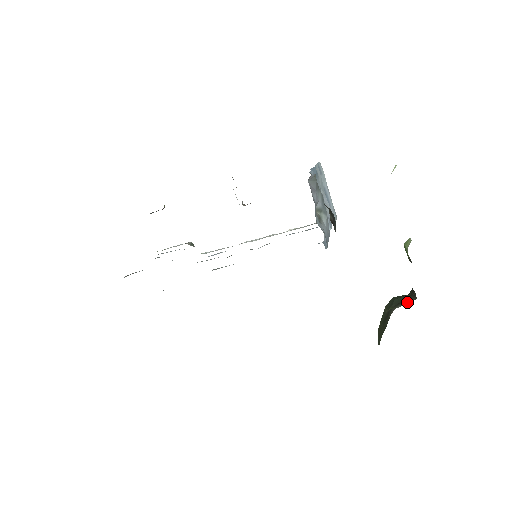
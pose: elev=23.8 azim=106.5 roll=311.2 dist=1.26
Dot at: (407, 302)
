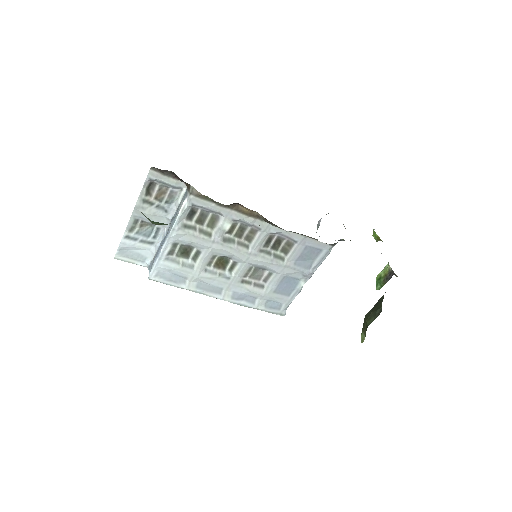
Dot at: occluded
